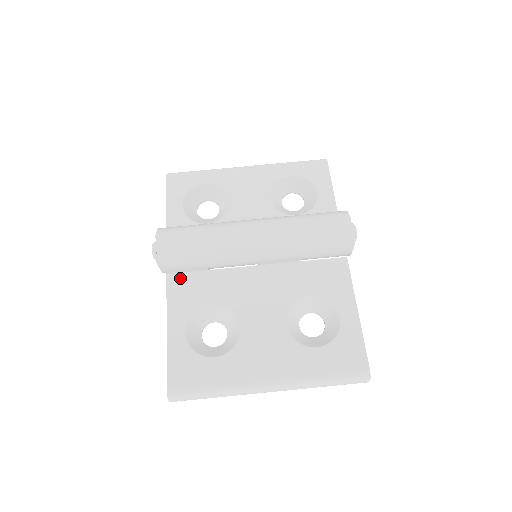
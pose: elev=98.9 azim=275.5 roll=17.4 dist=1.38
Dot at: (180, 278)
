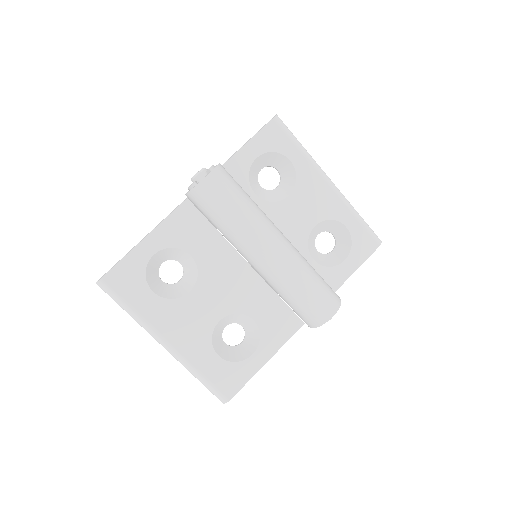
Dot at: (193, 212)
